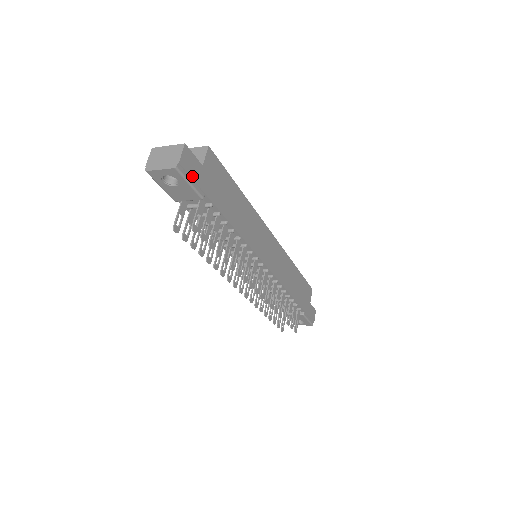
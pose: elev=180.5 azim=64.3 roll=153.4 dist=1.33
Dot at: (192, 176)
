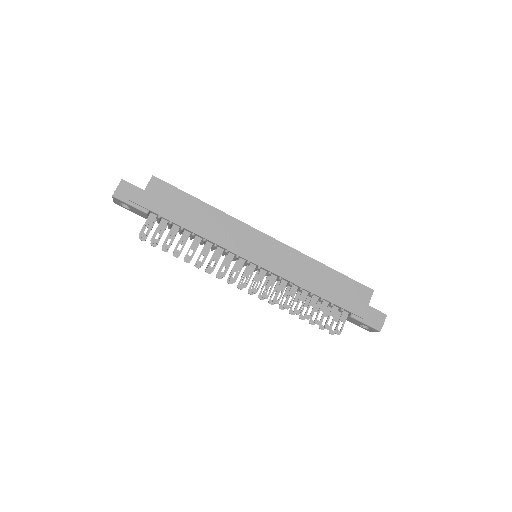
Dot at: (131, 199)
